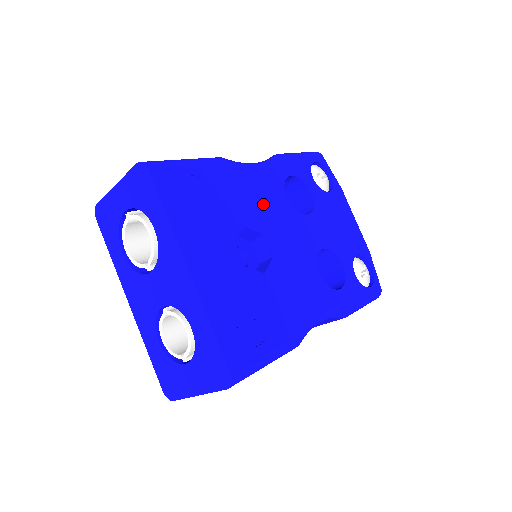
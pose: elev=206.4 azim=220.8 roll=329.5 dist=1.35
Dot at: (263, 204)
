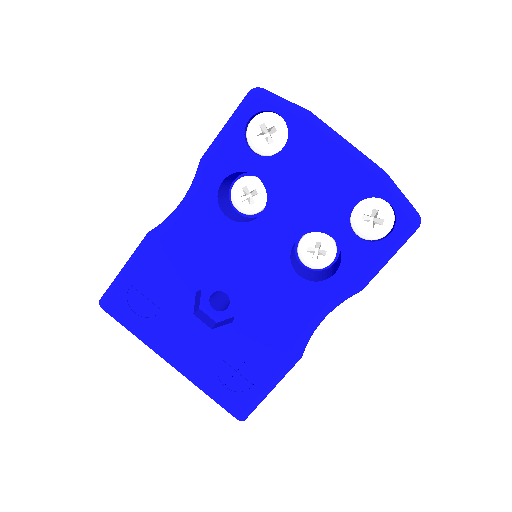
Dot at: (204, 251)
